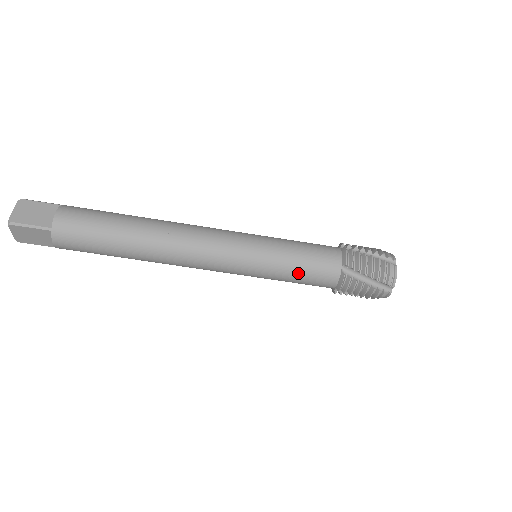
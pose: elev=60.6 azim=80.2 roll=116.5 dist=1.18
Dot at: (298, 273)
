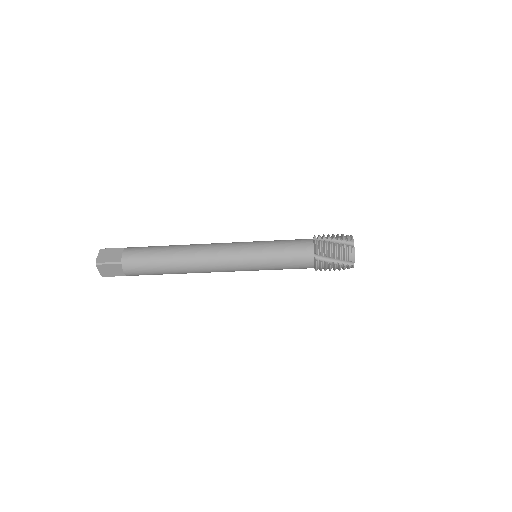
Dot at: occluded
